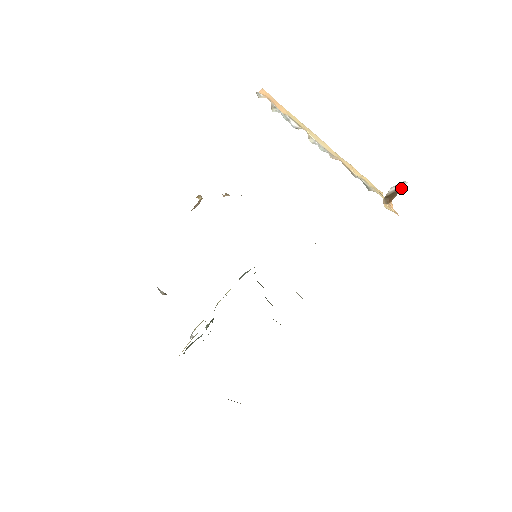
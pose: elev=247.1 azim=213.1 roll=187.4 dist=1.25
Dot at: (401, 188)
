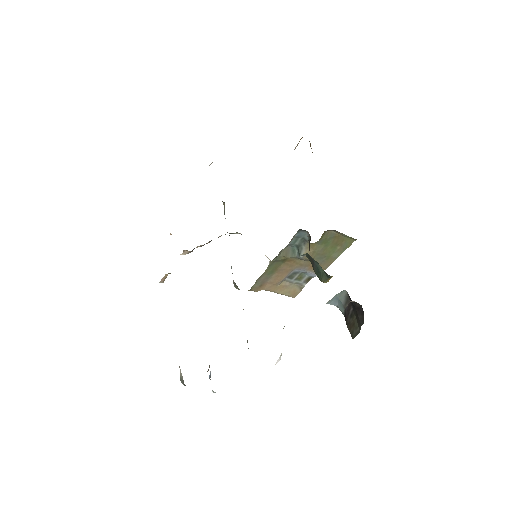
Dot at: occluded
